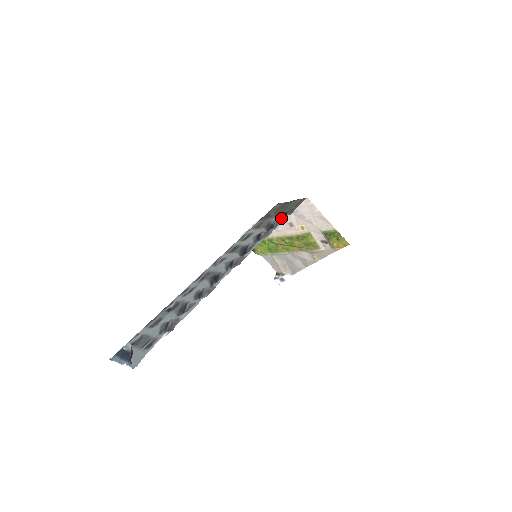
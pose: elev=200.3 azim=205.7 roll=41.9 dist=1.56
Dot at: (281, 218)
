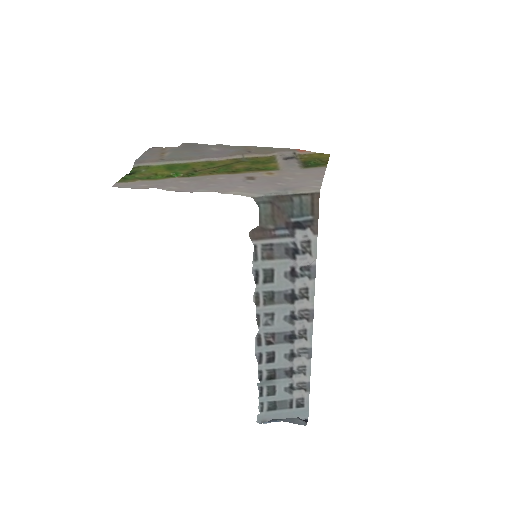
Dot at: (309, 243)
